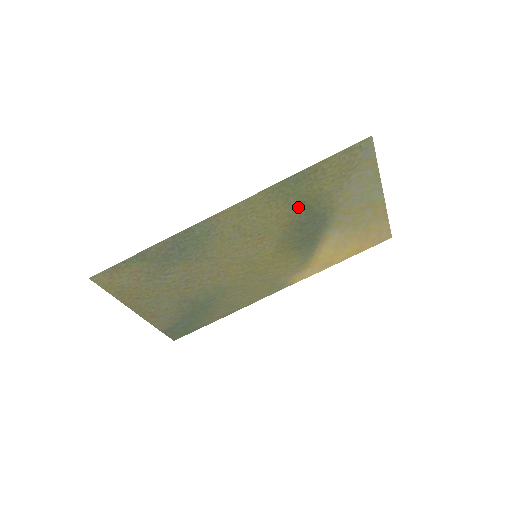
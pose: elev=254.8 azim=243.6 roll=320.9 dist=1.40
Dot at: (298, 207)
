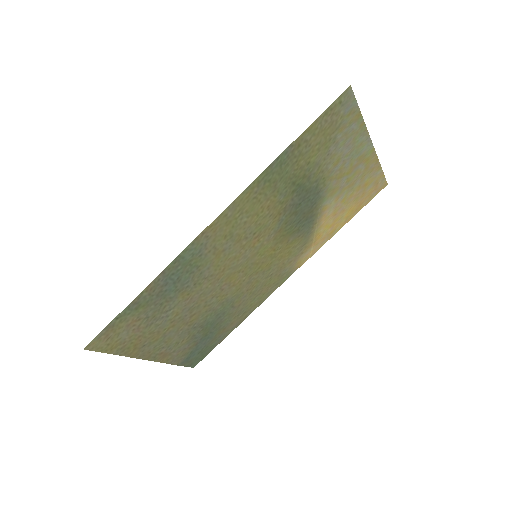
Dot at: (288, 190)
